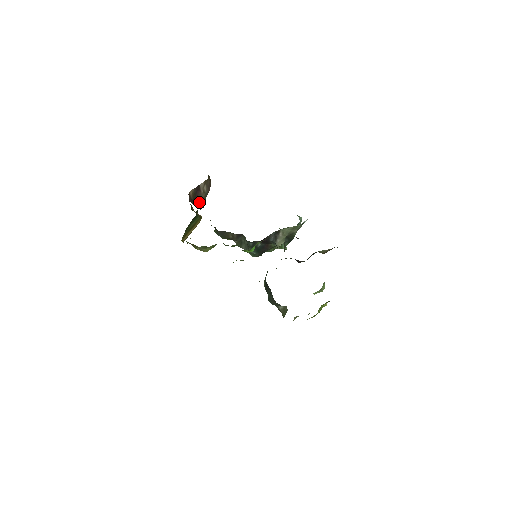
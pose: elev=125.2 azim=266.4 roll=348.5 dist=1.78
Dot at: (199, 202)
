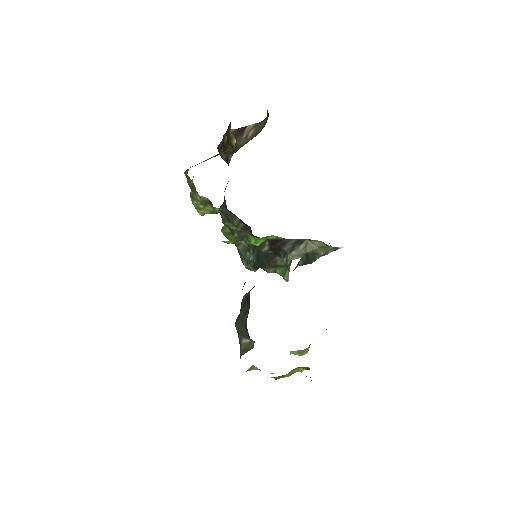
Dot at: (231, 149)
